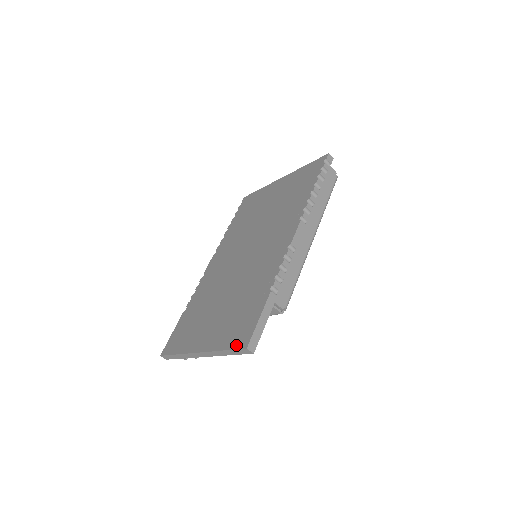
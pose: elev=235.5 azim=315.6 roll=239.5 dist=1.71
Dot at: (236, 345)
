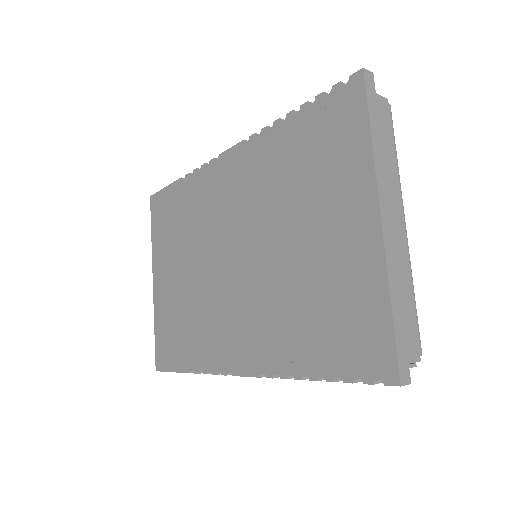
Dot at: (157, 351)
